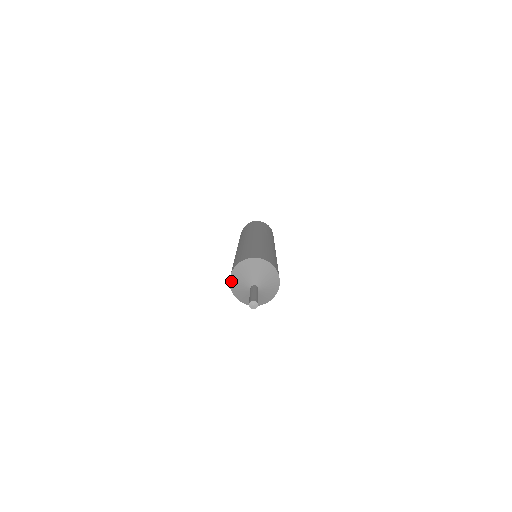
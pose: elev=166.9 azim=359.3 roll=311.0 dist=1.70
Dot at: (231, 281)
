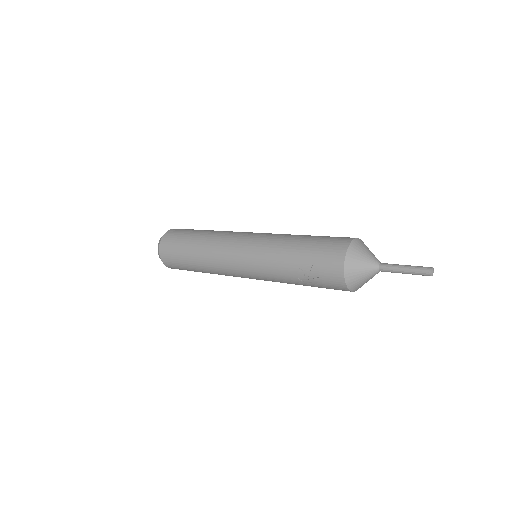
Dot at: (349, 257)
